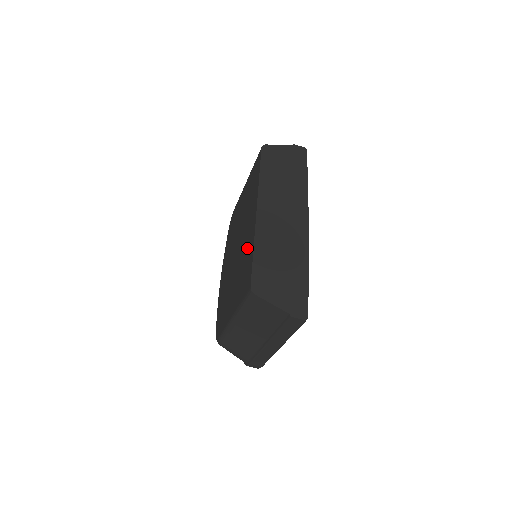
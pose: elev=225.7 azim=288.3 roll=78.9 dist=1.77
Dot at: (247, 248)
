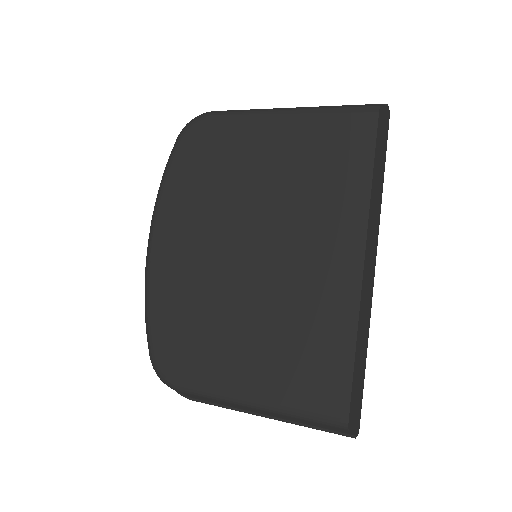
Dot at: (320, 315)
